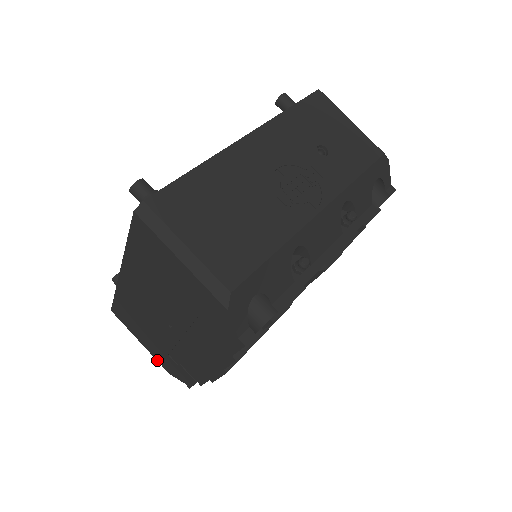
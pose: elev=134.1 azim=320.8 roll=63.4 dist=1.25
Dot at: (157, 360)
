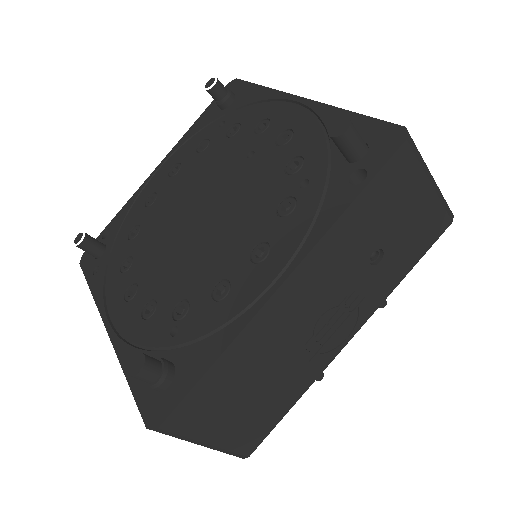
Dot at: occluded
